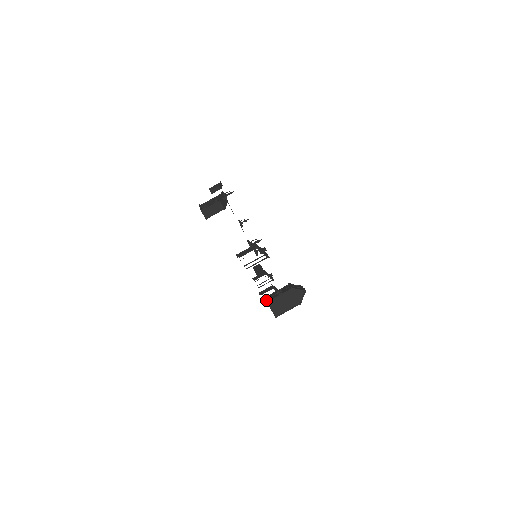
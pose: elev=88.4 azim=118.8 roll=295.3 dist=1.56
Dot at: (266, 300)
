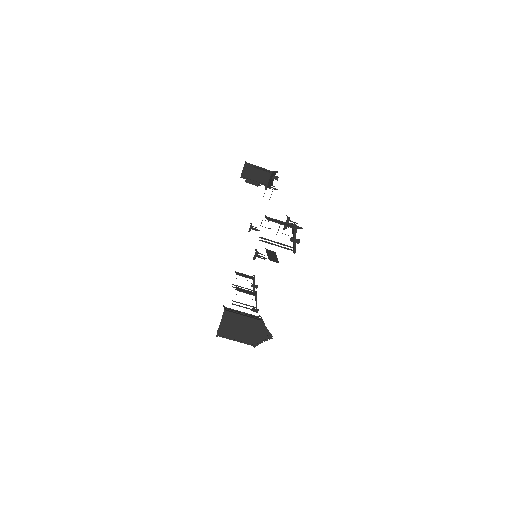
Dot at: (225, 308)
